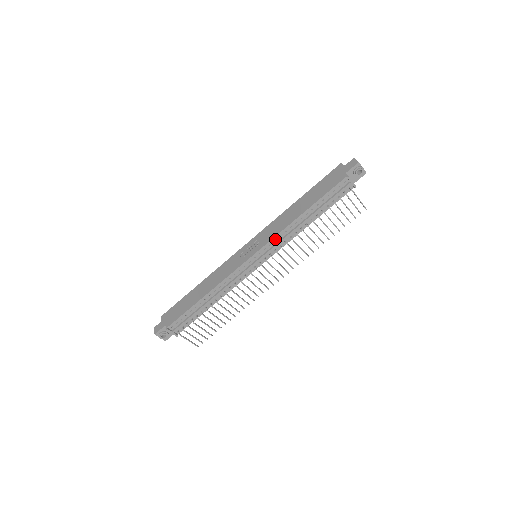
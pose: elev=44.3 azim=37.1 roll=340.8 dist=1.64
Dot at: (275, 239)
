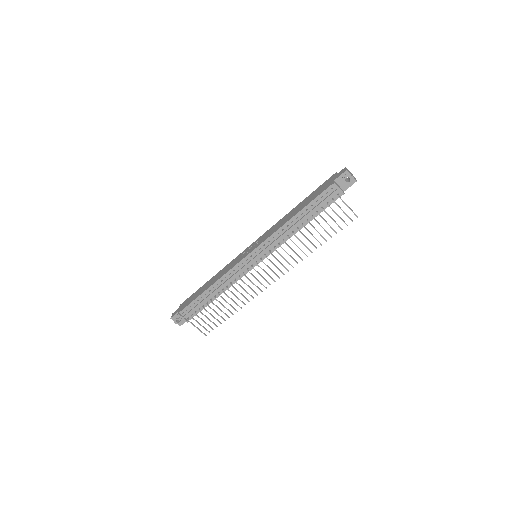
Dot at: (269, 240)
